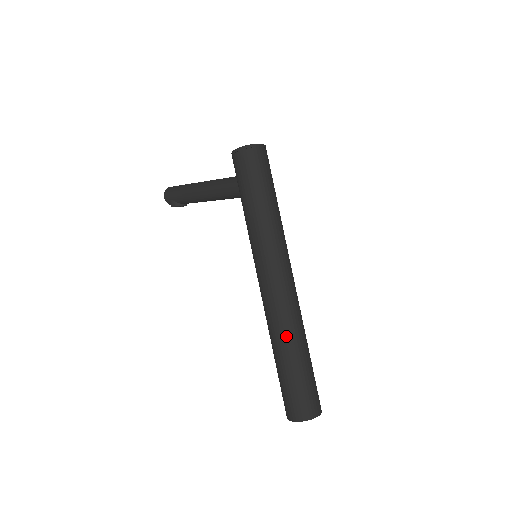
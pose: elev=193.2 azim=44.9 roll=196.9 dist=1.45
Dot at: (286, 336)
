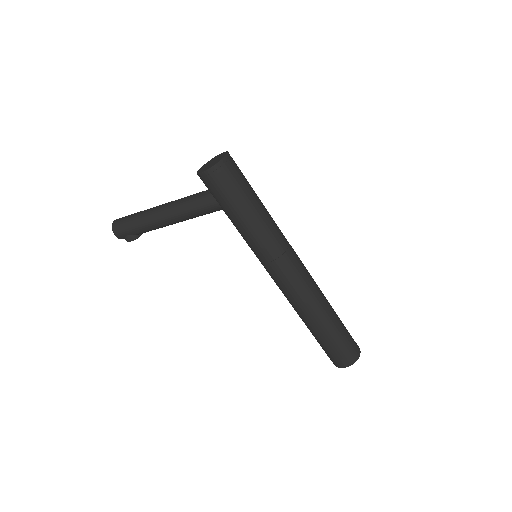
Dot at: (319, 311)
